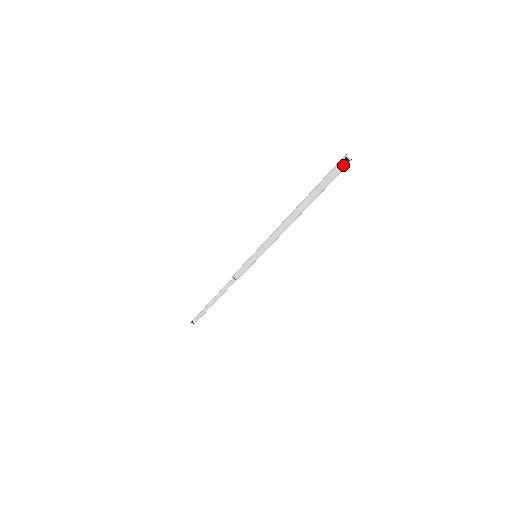
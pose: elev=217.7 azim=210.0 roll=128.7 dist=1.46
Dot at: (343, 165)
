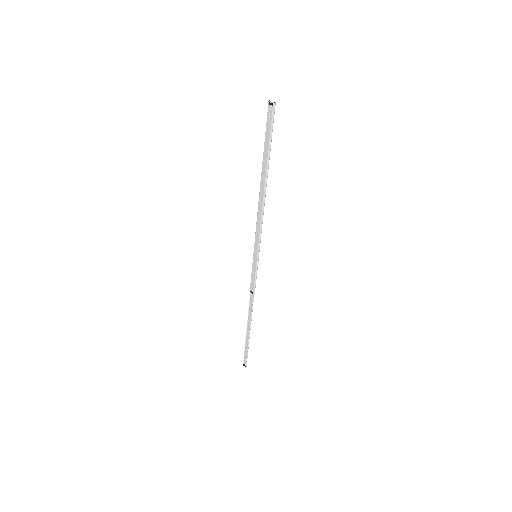
Dot at: (271, 112)
